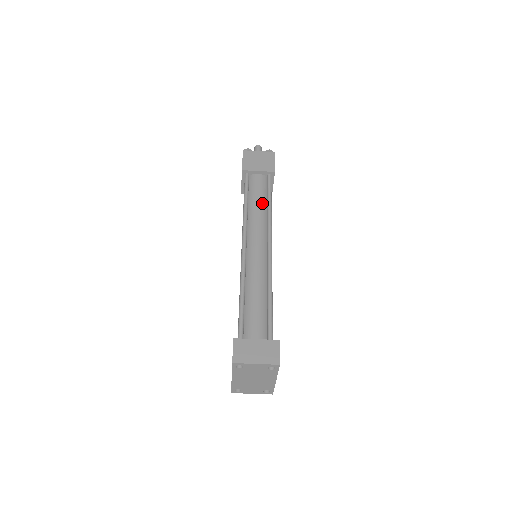
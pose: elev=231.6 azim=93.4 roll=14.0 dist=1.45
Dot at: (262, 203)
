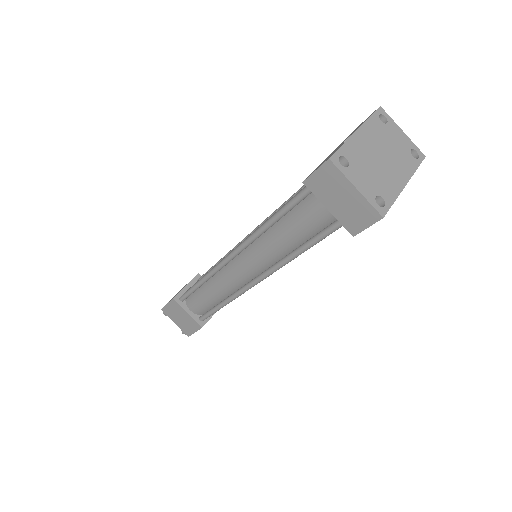
Dot at: occluded
